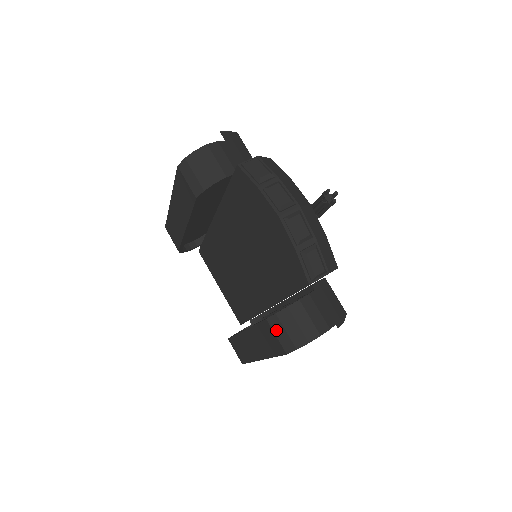
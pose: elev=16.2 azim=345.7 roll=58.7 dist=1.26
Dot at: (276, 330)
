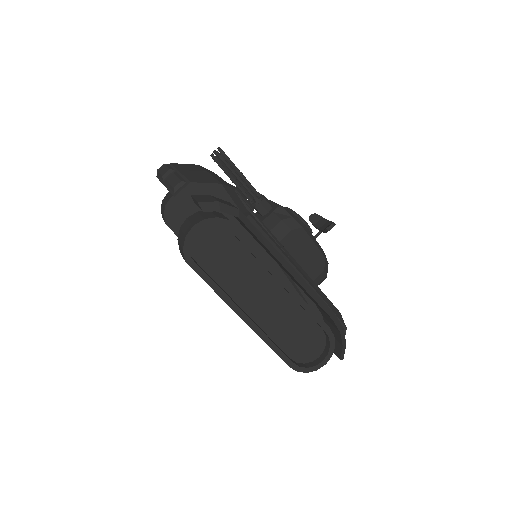
Dot at: (181, 252)
